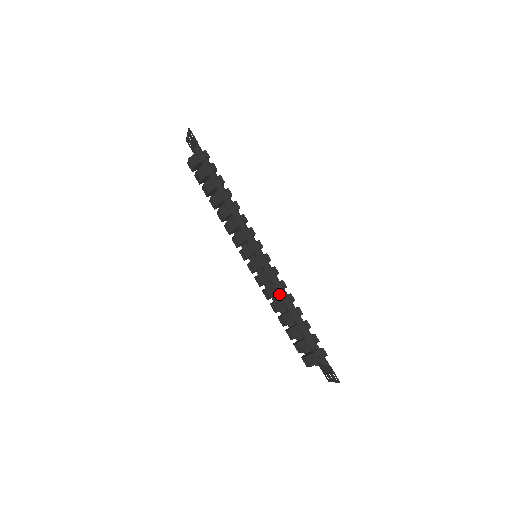
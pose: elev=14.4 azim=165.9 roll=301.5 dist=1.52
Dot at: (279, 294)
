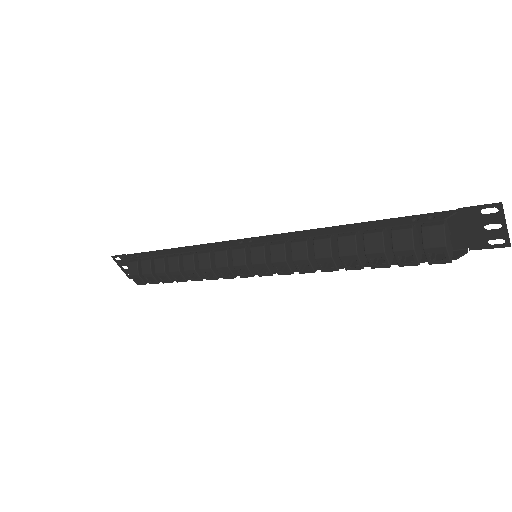
Dot at: (305, 237)
